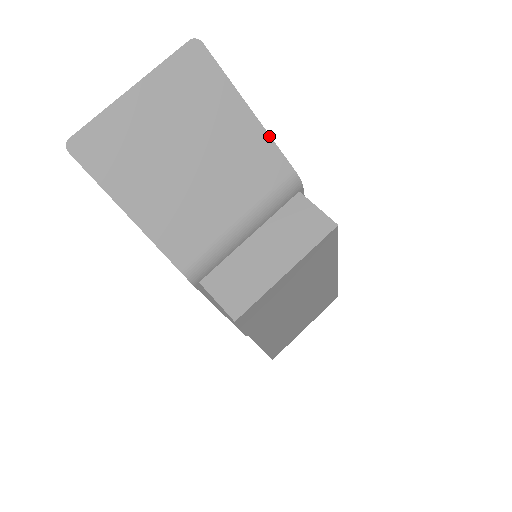
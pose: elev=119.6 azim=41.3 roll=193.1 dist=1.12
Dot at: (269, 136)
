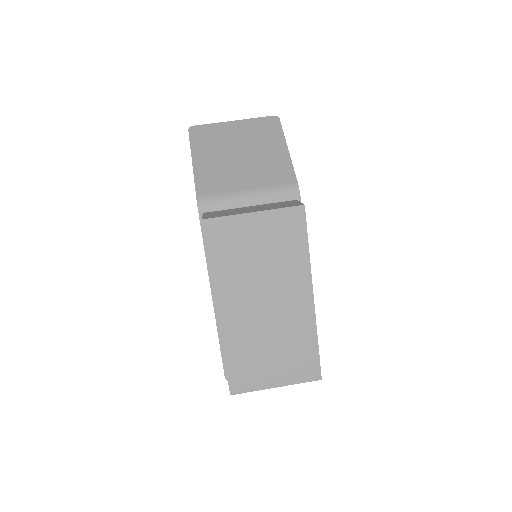
Dot at: (291, 162)
